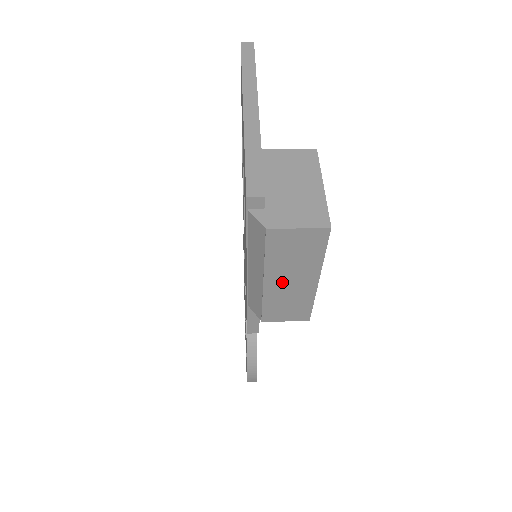
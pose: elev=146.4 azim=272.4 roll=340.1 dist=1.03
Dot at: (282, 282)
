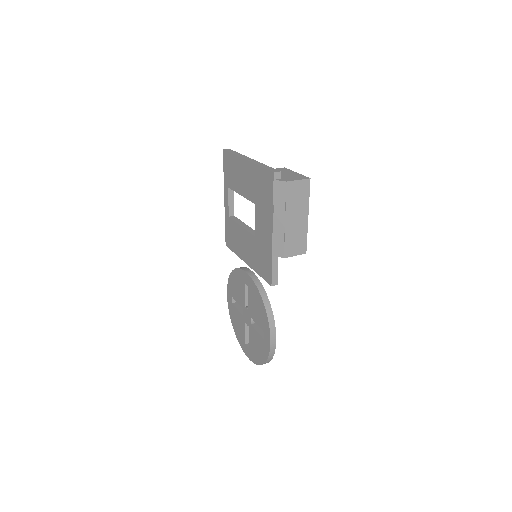
Dot at: (293, 220)
